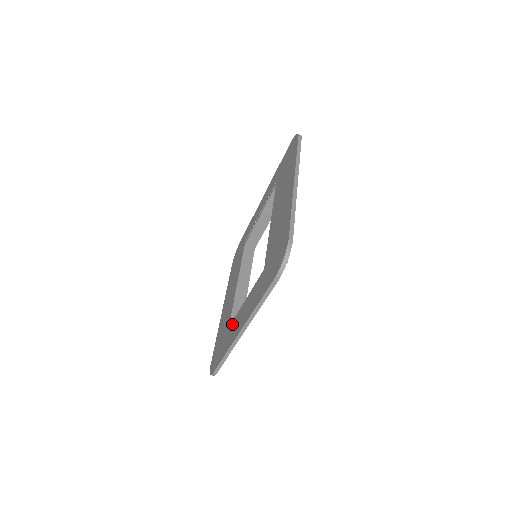
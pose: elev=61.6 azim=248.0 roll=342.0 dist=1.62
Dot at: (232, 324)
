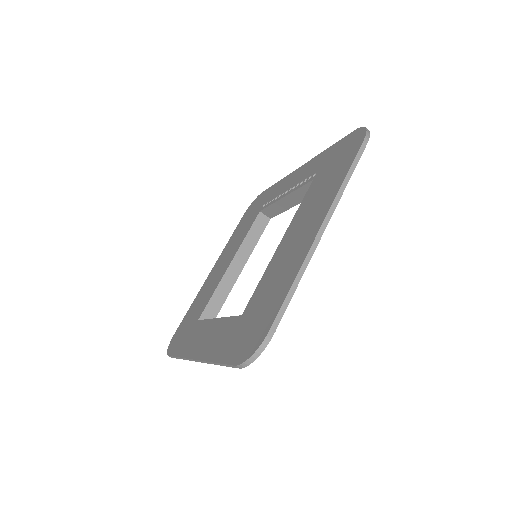
Dot at: (200, 325)
